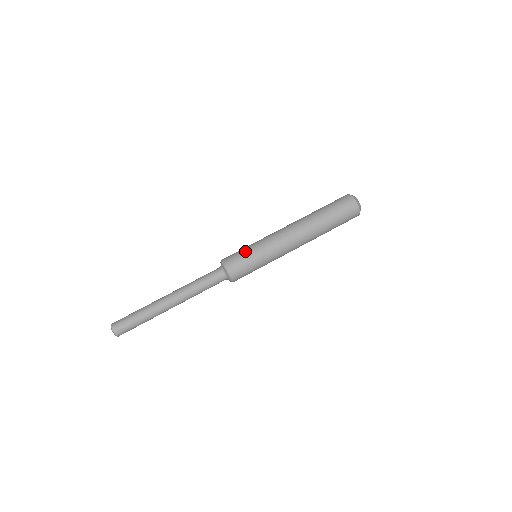
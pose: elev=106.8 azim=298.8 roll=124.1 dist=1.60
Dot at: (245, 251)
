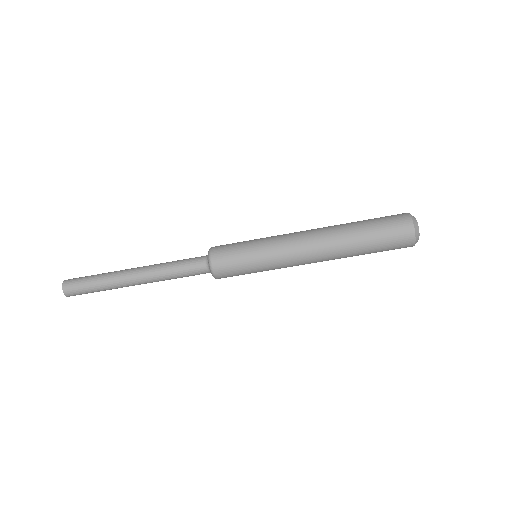
Dot at: (241, 250)
